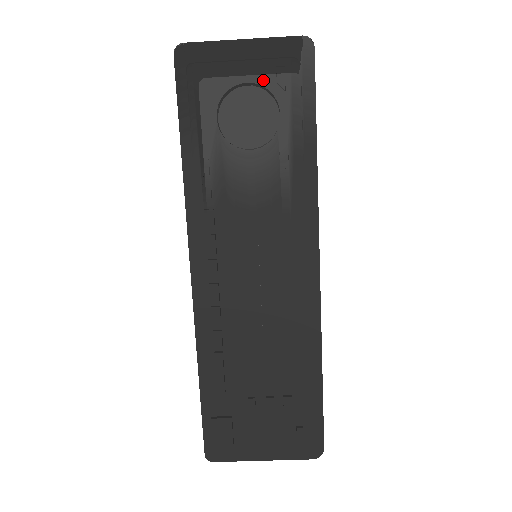
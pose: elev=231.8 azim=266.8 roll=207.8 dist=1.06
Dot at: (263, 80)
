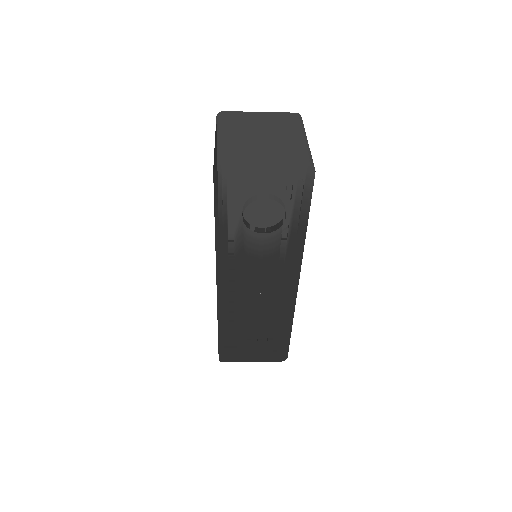
Dot at: (276, 191)
